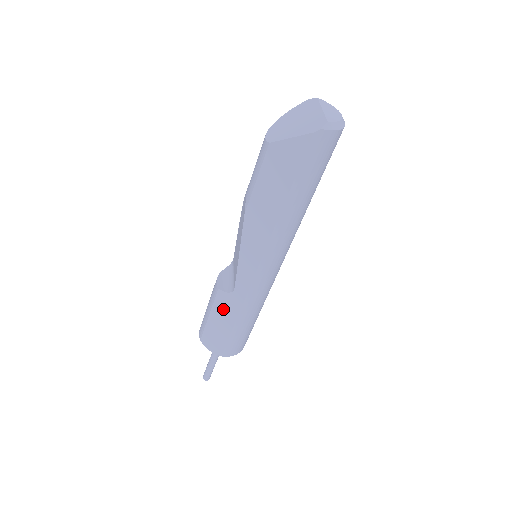
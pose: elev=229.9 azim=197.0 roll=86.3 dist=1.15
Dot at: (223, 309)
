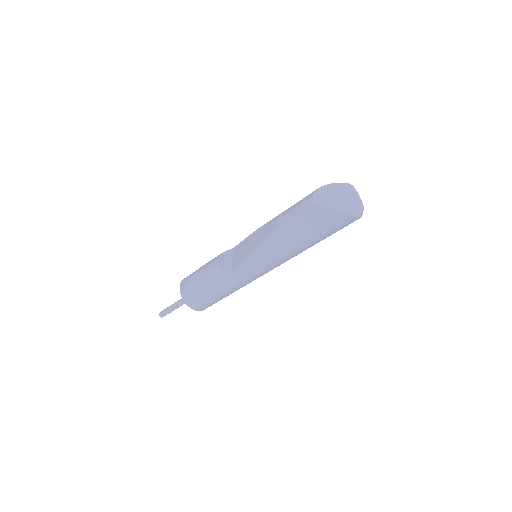
Dot at: (214, 280)
